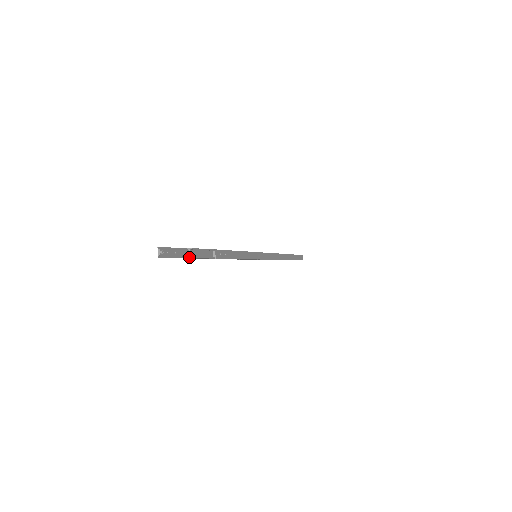
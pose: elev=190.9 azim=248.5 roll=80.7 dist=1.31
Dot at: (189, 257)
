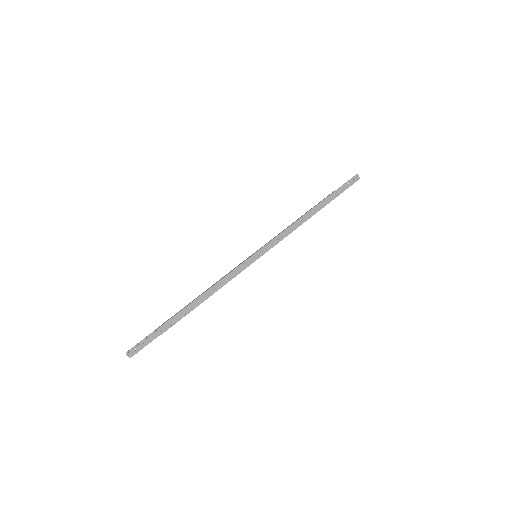
Dot at: (160, 334)
